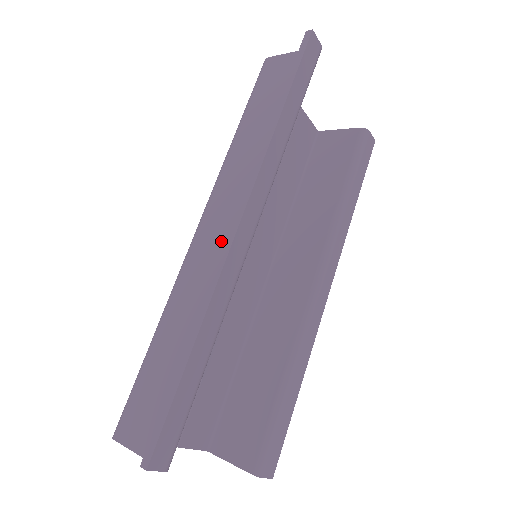
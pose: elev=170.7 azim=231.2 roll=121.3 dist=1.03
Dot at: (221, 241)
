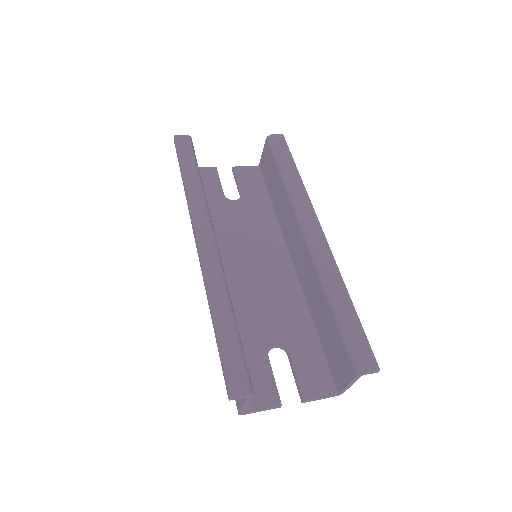
Dot at: occluded
